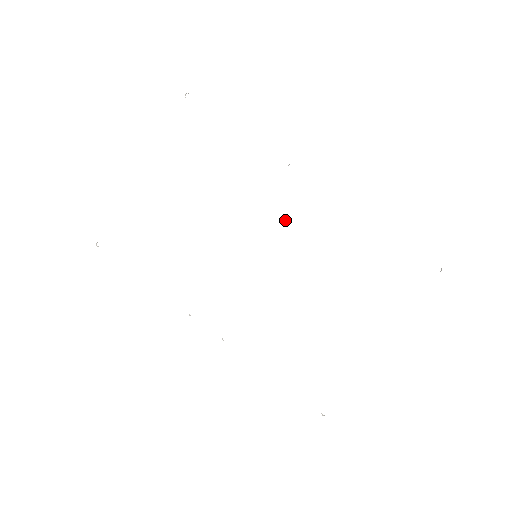
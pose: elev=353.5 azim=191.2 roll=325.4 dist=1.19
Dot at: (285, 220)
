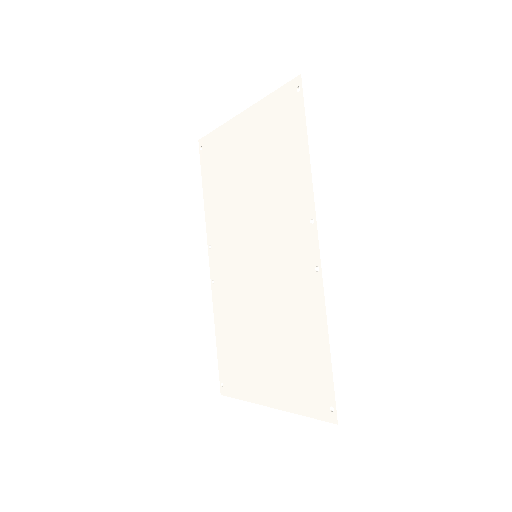
Dot at: (283, 254)
